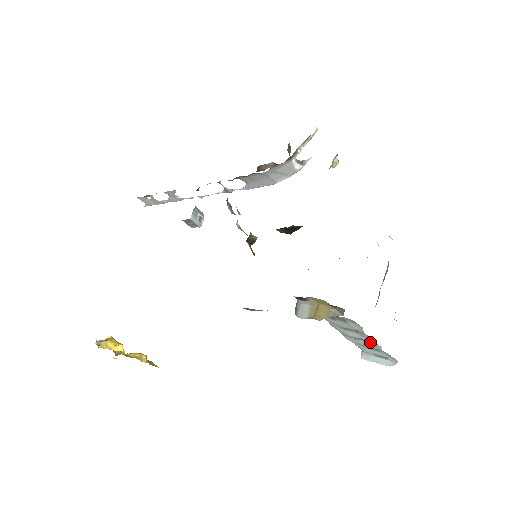
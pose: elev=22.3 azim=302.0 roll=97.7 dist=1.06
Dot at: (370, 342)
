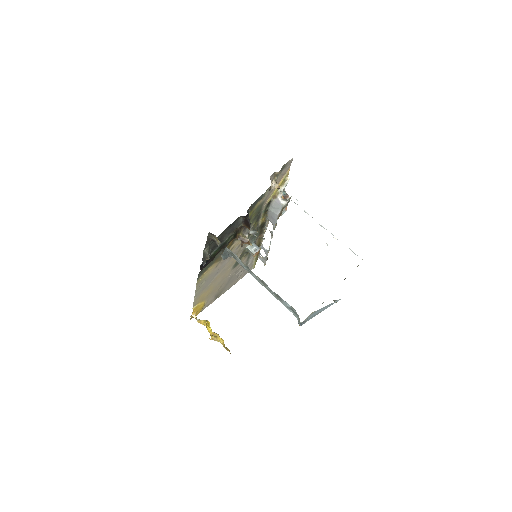
Dot at: (265, 283)
